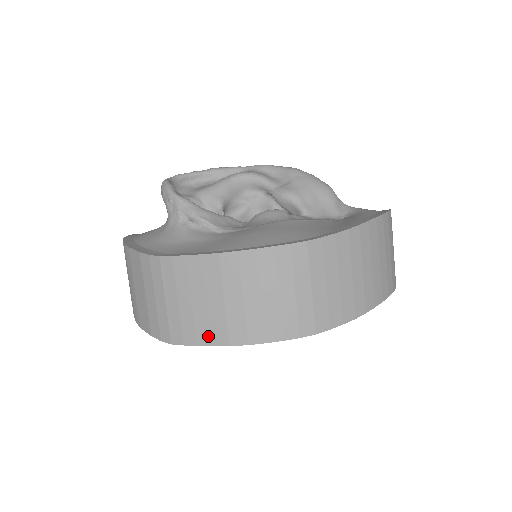
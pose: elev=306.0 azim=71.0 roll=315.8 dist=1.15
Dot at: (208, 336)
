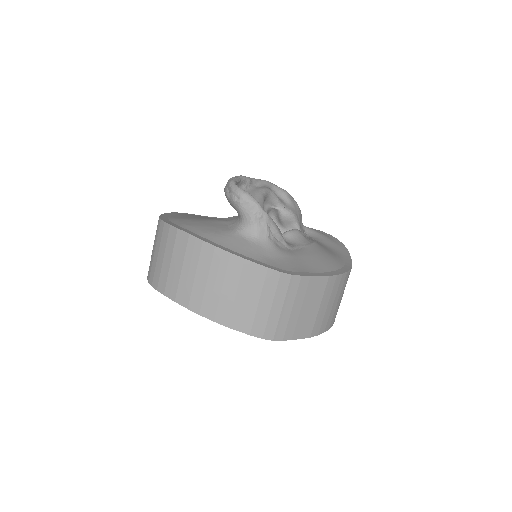
Dot at: (301, 332)
